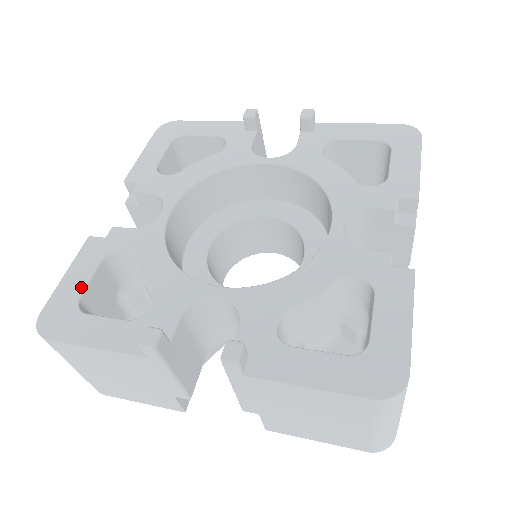
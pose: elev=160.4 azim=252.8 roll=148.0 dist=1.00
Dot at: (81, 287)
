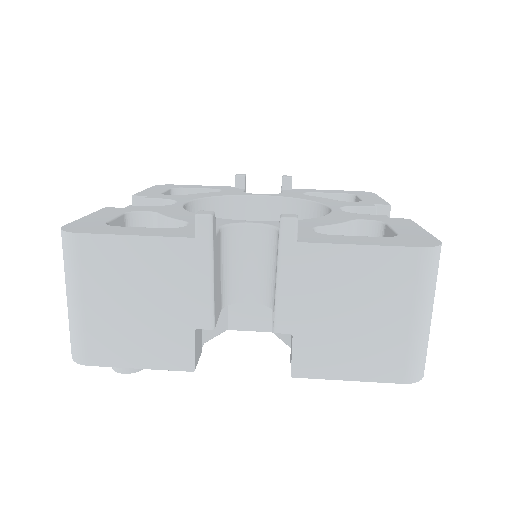
Dot at: (107, 219)
